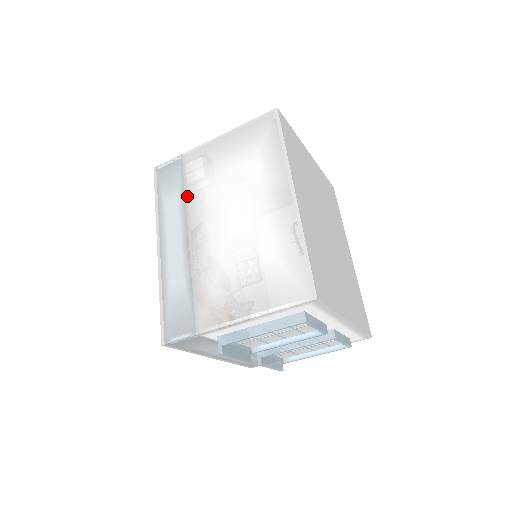
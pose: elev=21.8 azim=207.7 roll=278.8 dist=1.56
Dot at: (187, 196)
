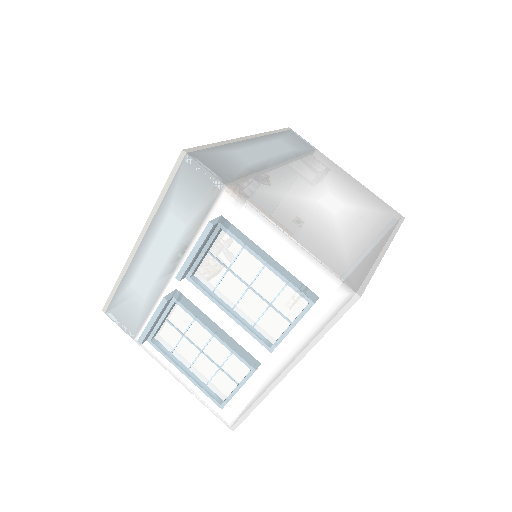
Dot at: (301, 157)
